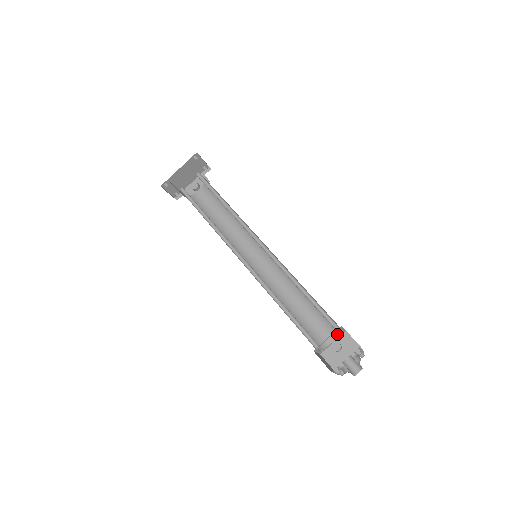
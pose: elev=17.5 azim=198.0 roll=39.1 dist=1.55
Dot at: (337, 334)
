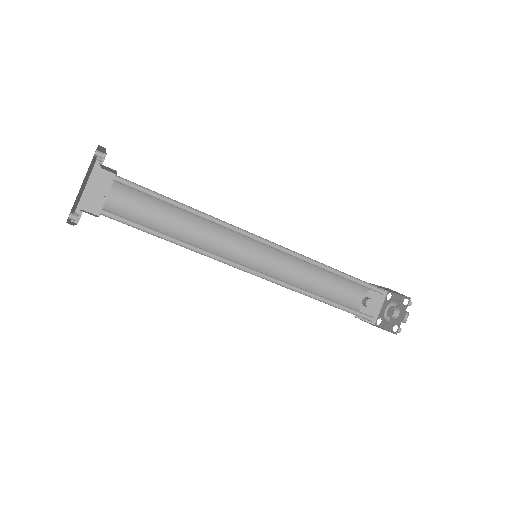
Dot at: (365, 291)
